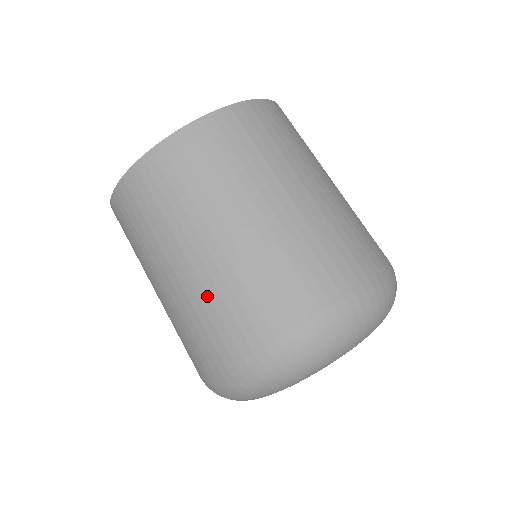
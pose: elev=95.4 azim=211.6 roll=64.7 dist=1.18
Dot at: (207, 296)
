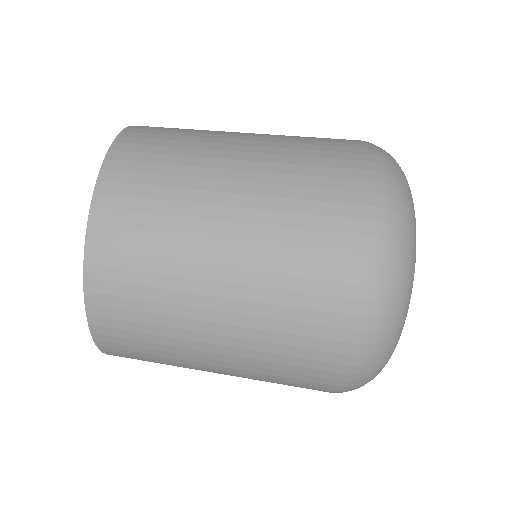
Dot at: (273, 275)
